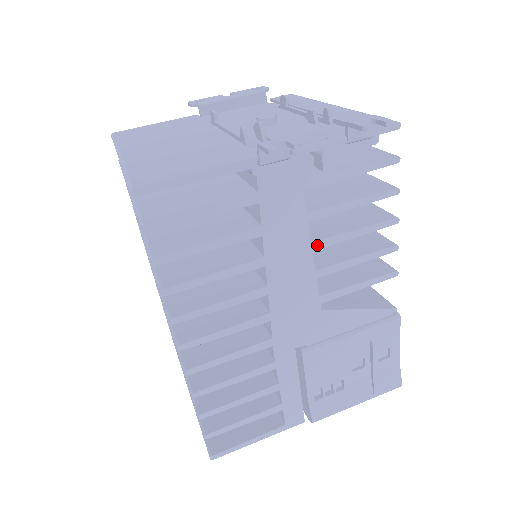
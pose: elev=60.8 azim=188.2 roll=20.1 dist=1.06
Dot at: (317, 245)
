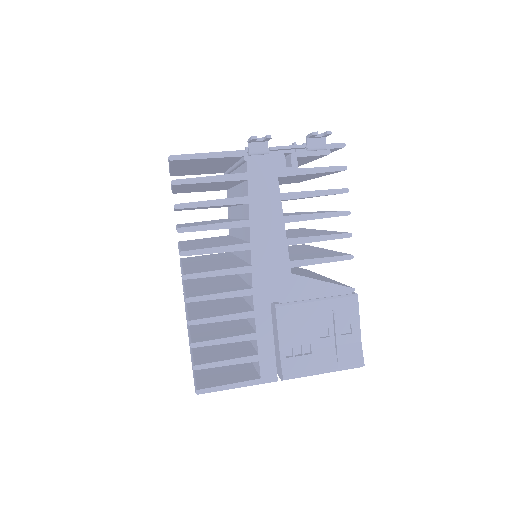
Dot at: (288, 219)
